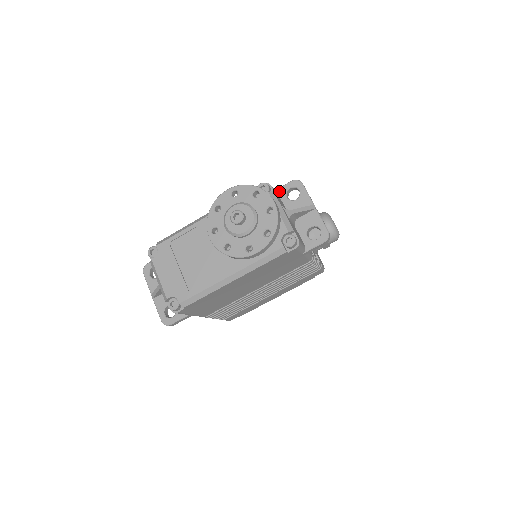
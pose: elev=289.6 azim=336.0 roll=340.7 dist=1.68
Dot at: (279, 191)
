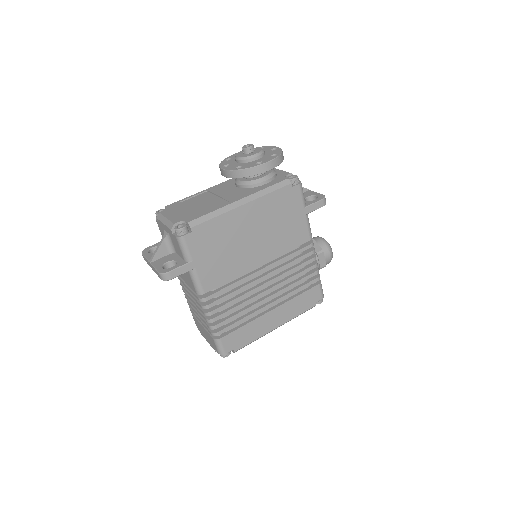
Dot at: occluded
